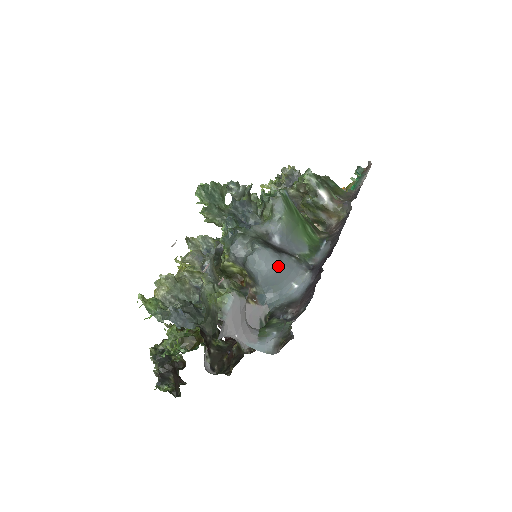
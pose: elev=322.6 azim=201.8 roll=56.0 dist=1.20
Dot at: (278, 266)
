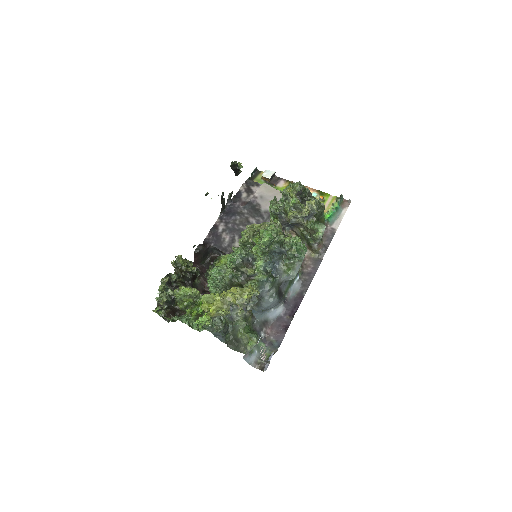
Dot at: occluded
